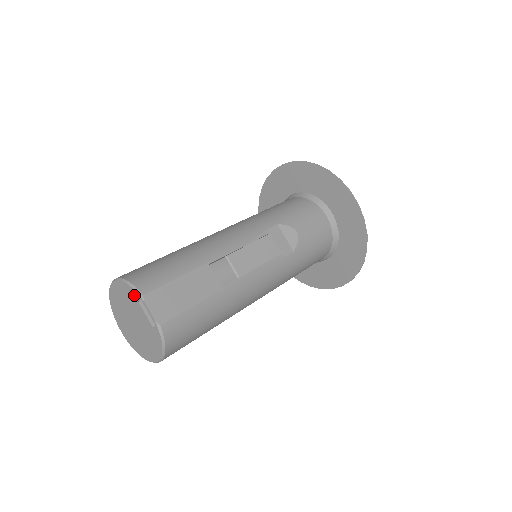
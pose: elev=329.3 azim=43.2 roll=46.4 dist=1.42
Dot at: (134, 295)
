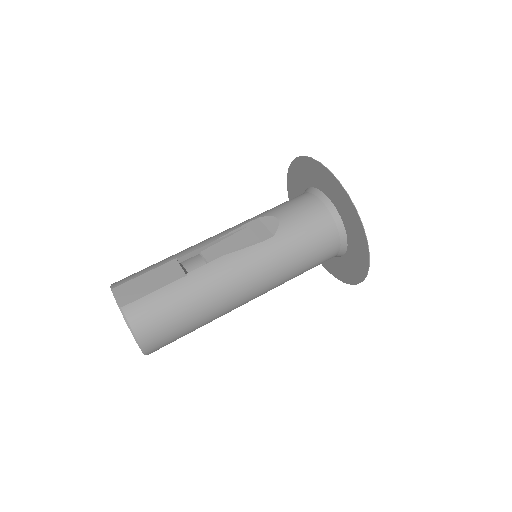
Dot at: occluded
